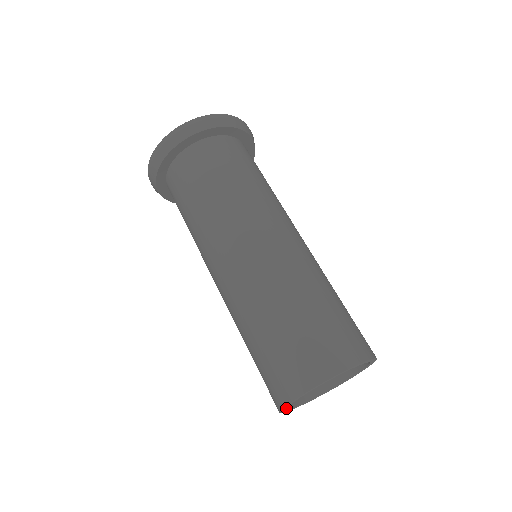
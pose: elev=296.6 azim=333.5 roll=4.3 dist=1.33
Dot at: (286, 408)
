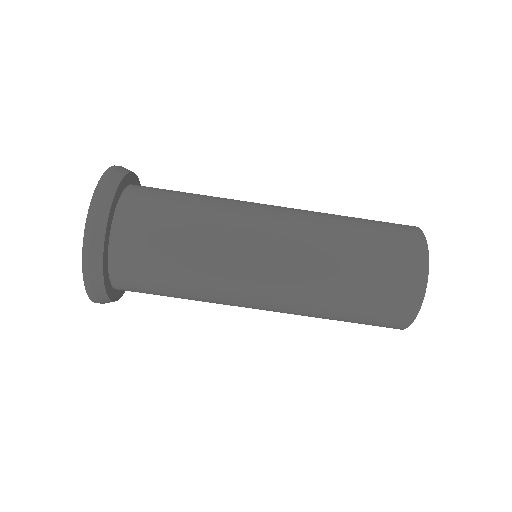
Dot at: occluded
